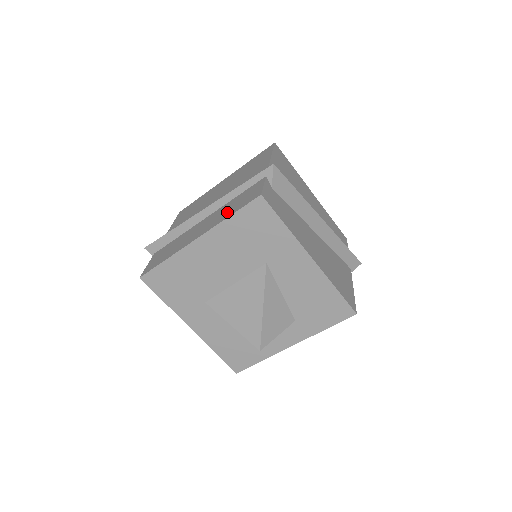
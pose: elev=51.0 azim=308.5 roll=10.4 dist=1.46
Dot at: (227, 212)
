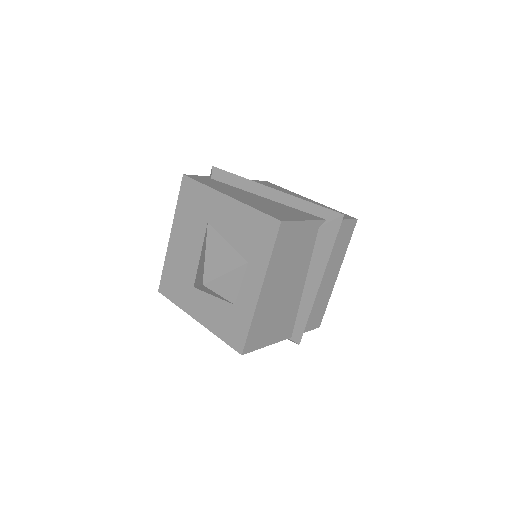
Dot at: occluded
